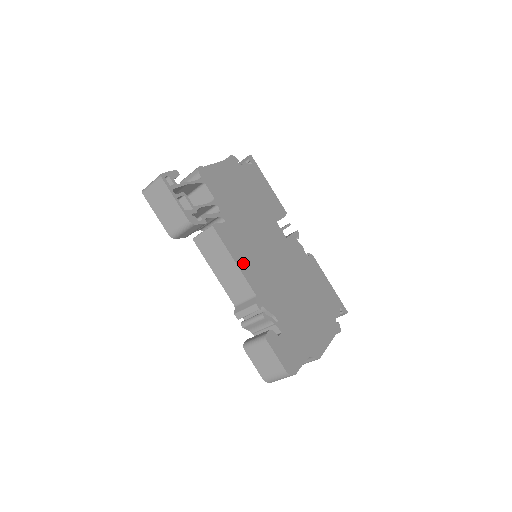
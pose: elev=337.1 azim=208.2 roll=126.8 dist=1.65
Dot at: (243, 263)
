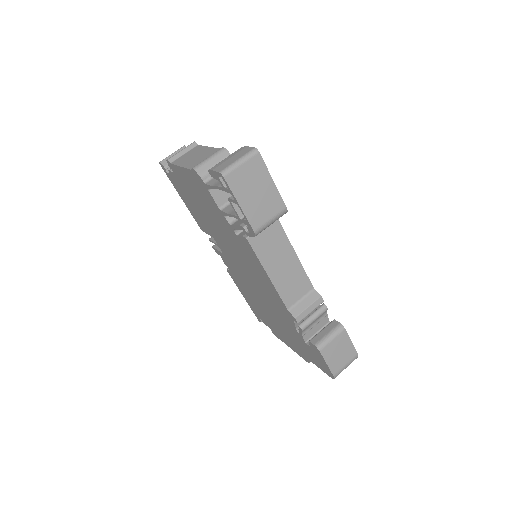
Dot at: occluded
